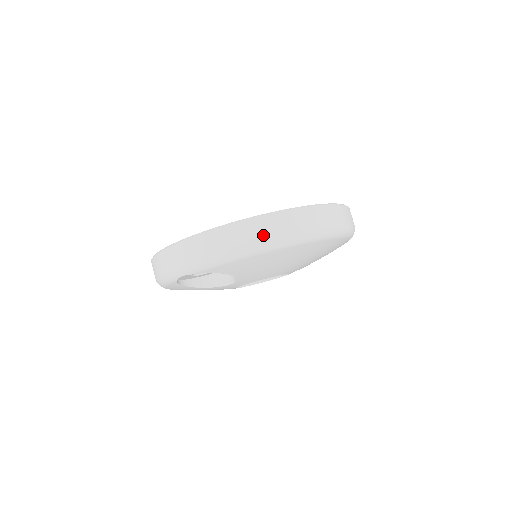
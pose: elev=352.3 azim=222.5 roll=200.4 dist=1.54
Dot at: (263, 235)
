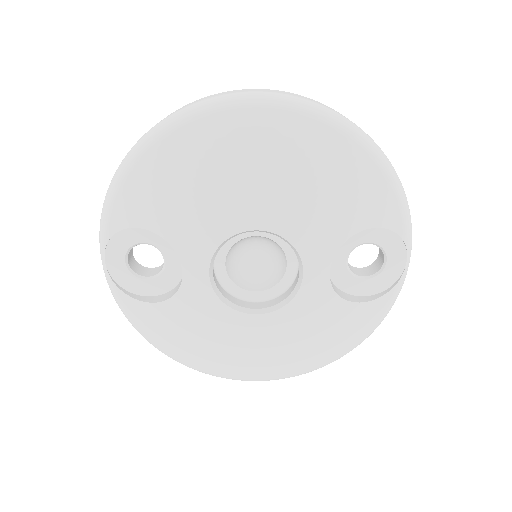
Dot at: (142, 137)
